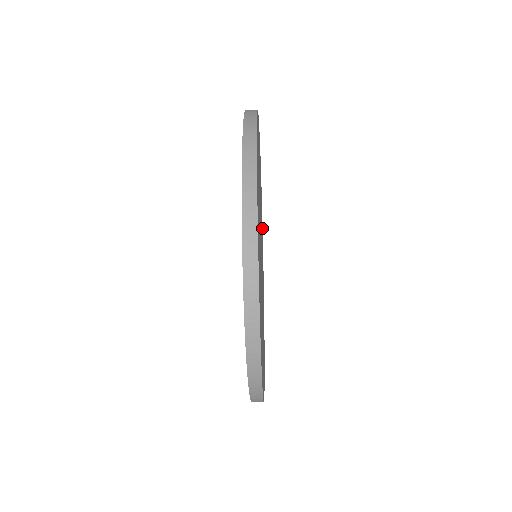
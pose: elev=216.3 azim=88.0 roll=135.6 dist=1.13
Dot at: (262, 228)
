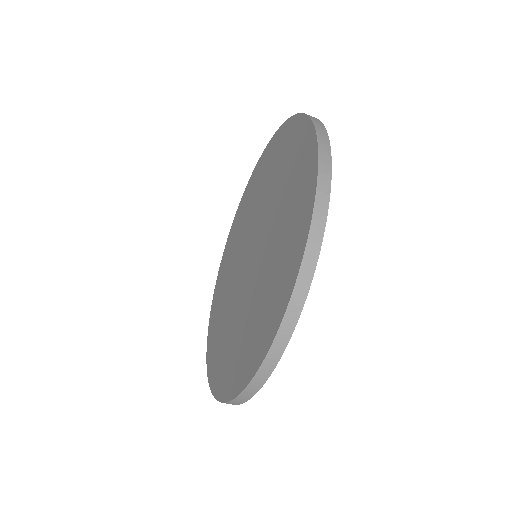
Dot at: occluded
